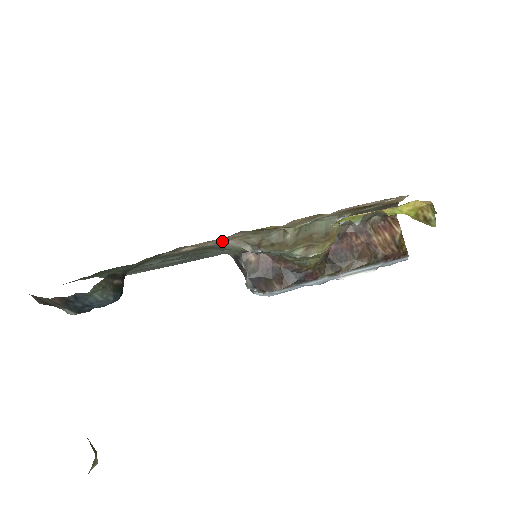
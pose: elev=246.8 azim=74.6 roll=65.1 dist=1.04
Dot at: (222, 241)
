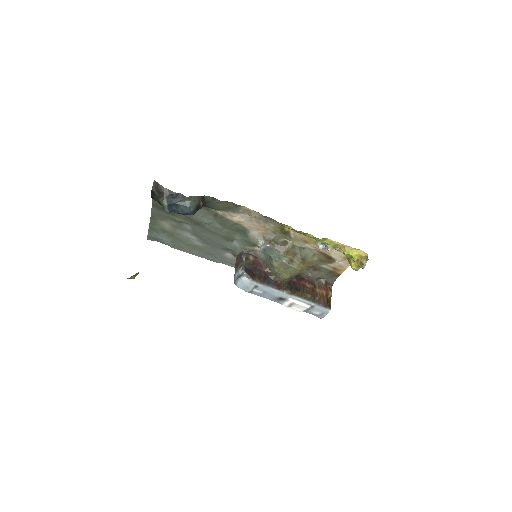
Dot at: (254, 227)
